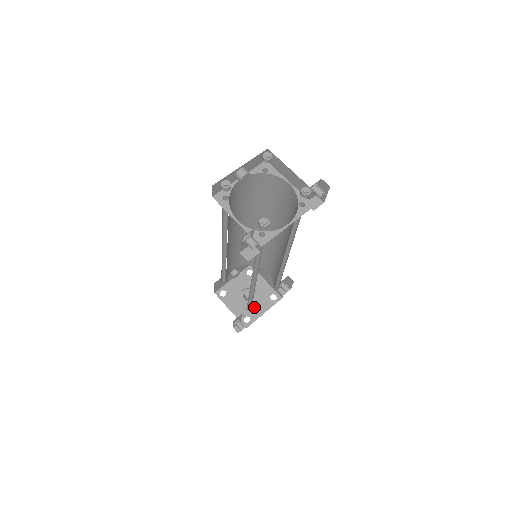
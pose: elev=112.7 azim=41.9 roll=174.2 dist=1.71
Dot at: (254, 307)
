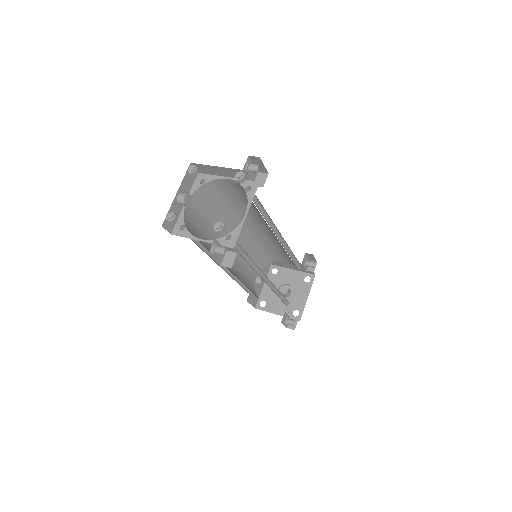
Dot at: (296, 298)
